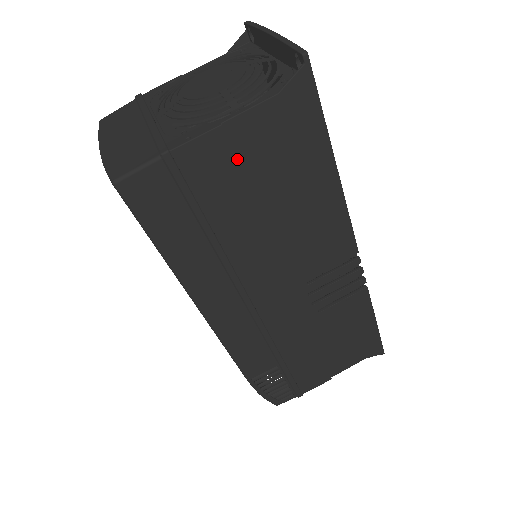
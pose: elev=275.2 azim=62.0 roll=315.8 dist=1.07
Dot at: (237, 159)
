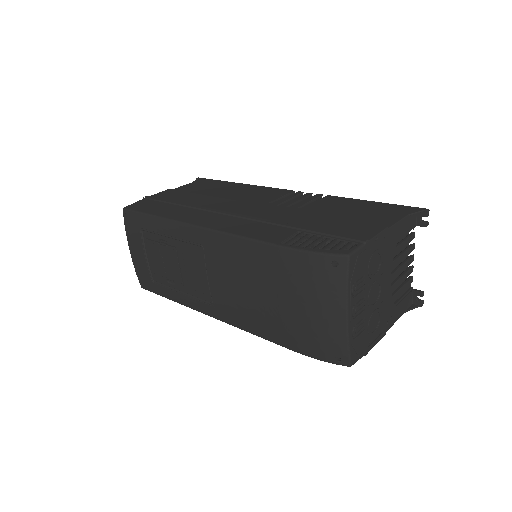
Dot at: occluded
